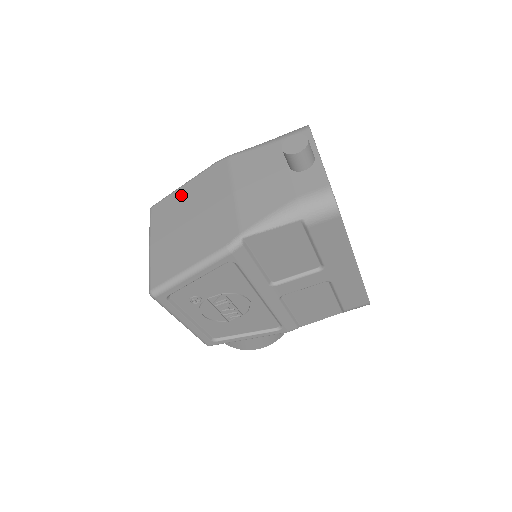
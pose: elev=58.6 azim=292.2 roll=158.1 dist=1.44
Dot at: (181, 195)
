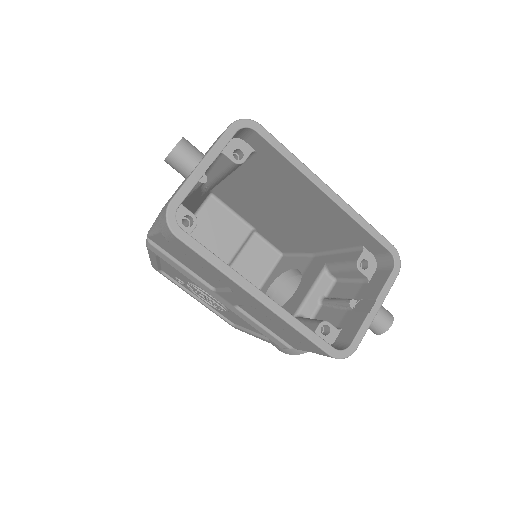
Dot at: occluded
